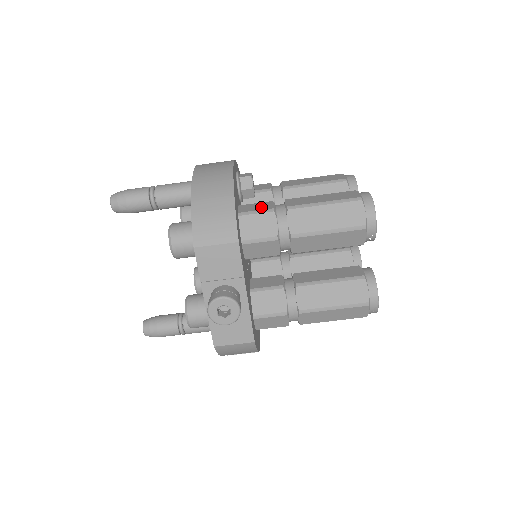
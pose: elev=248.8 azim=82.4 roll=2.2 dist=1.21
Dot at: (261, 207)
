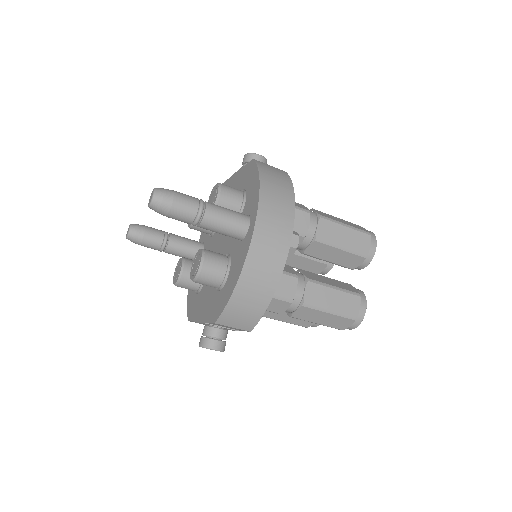
Dot at: (285, 290)
